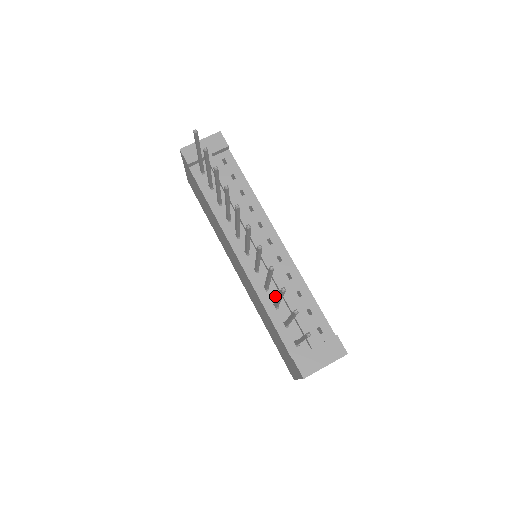
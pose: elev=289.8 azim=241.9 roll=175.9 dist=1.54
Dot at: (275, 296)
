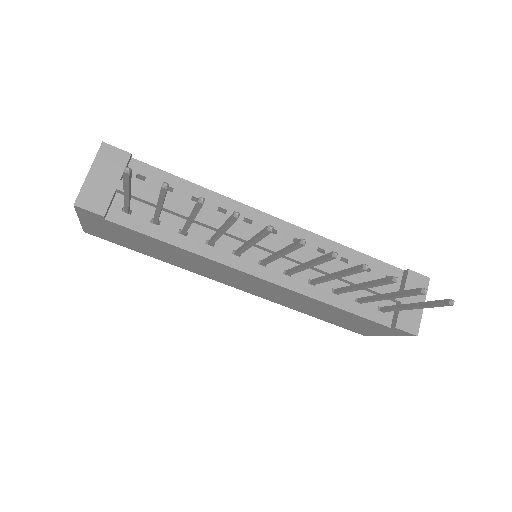
Dot at: (326, 283)
